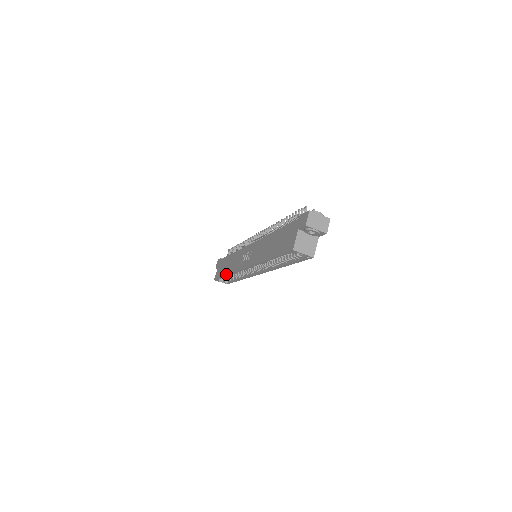
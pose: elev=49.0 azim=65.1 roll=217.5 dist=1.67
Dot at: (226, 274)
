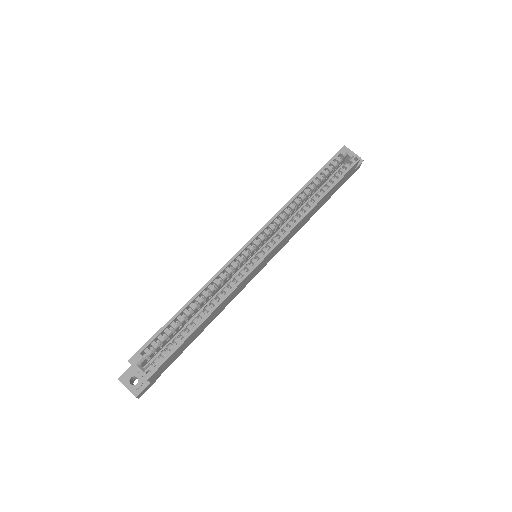
Dot at: occluded
